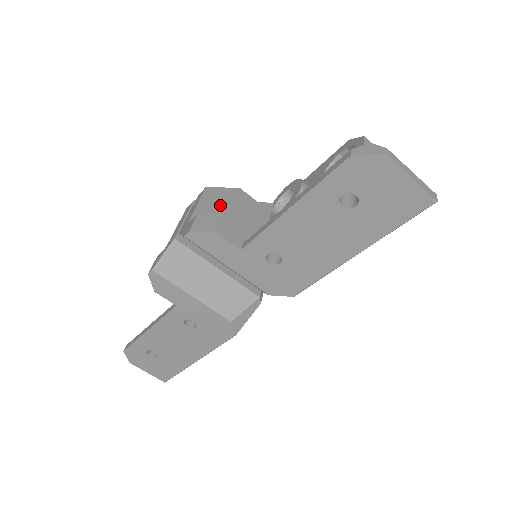
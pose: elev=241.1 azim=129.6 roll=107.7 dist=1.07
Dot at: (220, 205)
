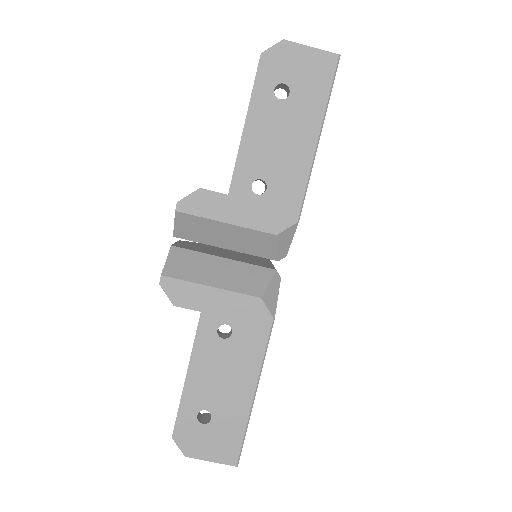
Dot at: occluded
